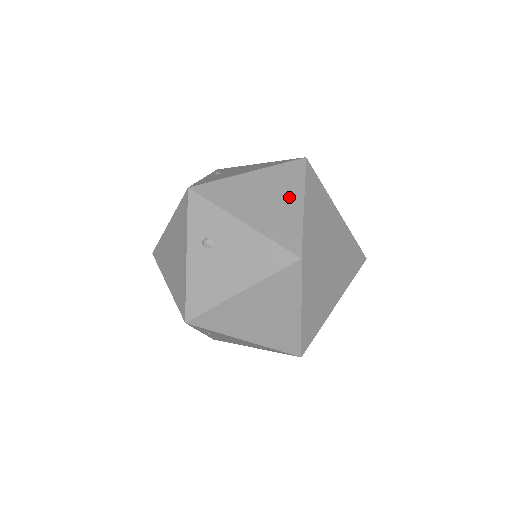
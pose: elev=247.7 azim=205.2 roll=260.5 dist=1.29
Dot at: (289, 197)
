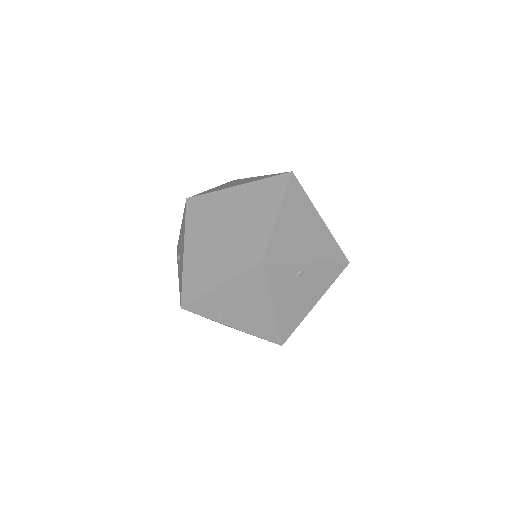
Dot at: occluded
